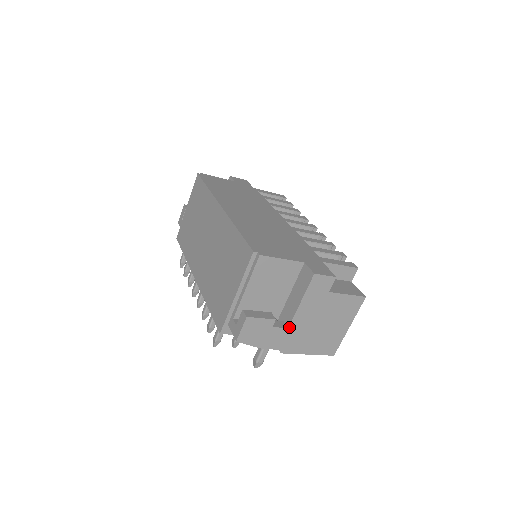
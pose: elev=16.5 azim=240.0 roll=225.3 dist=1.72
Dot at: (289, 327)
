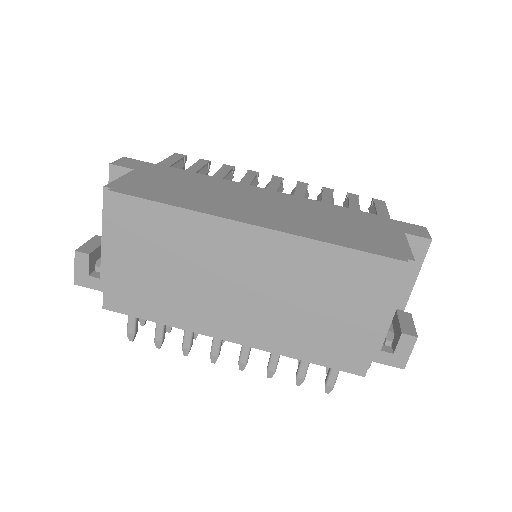
Dot at: (404, 309)
